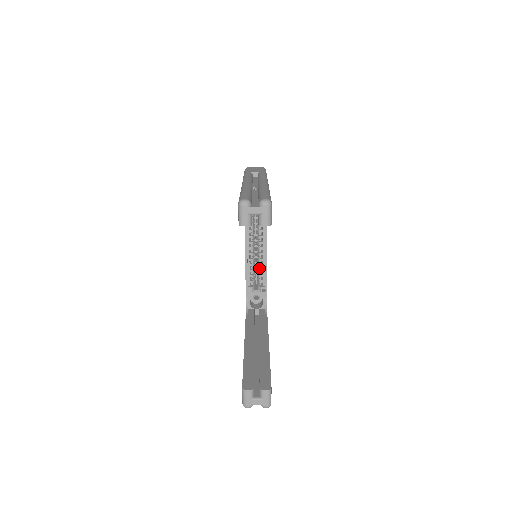
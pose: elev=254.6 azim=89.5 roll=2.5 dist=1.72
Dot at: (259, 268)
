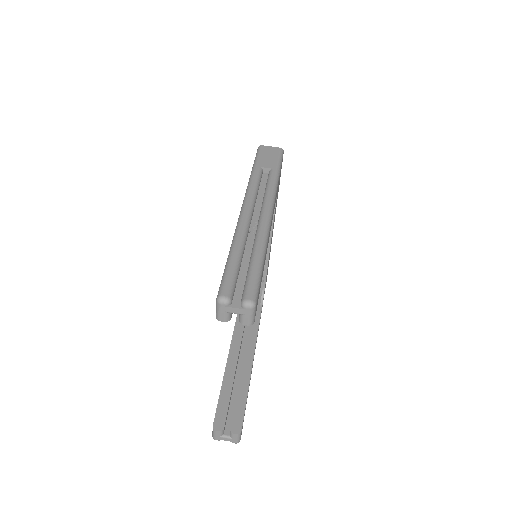
Dot at: occluded
